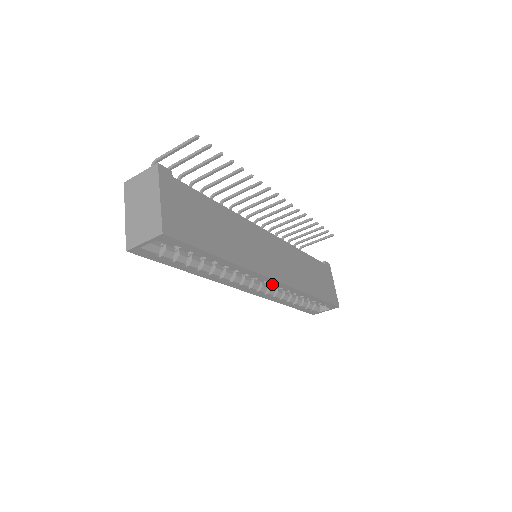
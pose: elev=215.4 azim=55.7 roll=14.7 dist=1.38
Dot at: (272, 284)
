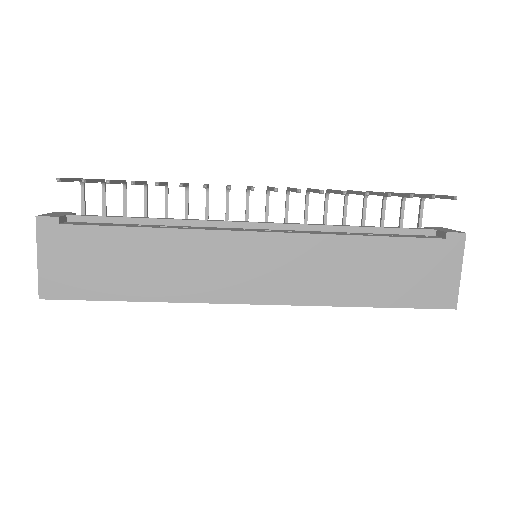
Dot at: occluded
